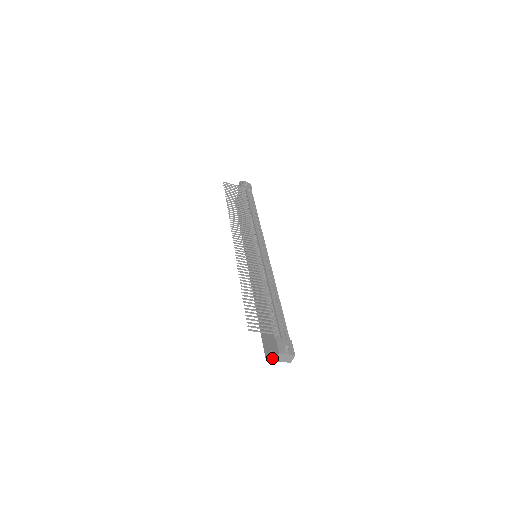
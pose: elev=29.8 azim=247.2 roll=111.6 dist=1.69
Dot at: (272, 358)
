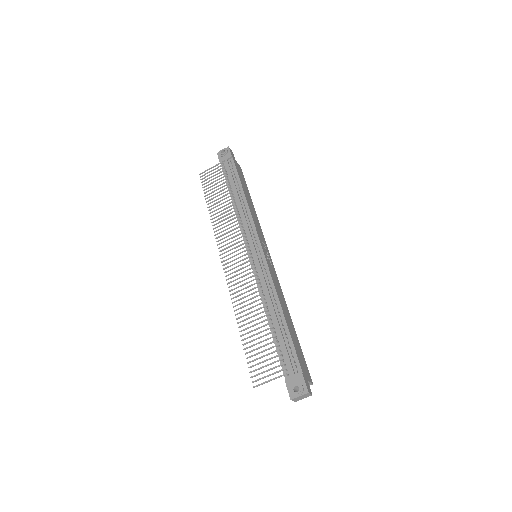
Dot at: occluded
